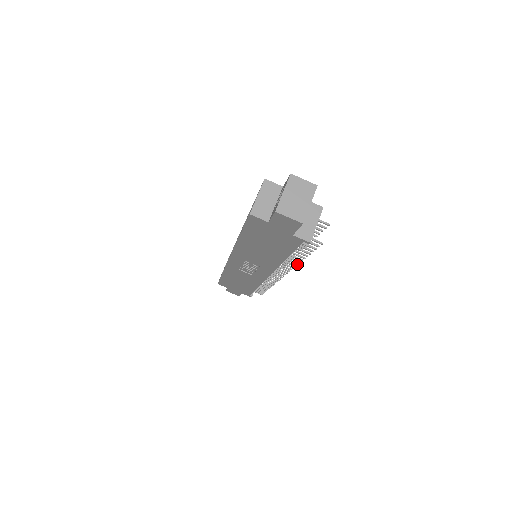
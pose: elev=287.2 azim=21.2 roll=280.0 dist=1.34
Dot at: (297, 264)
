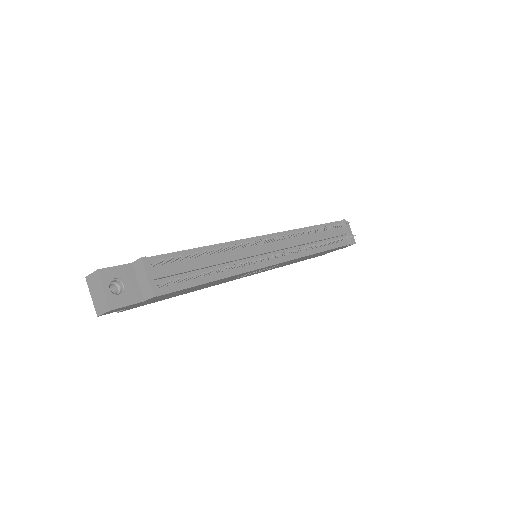
Dot at: (240, 264)
